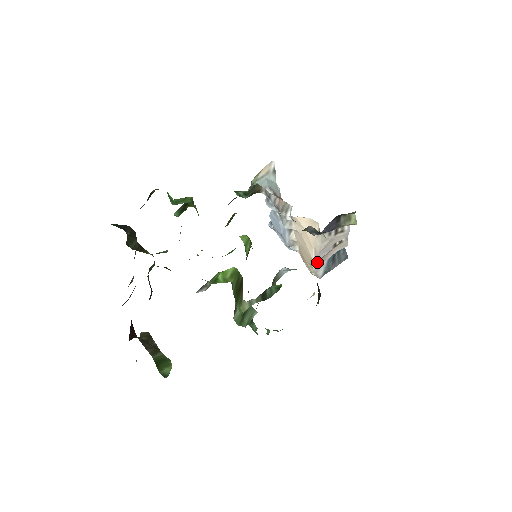
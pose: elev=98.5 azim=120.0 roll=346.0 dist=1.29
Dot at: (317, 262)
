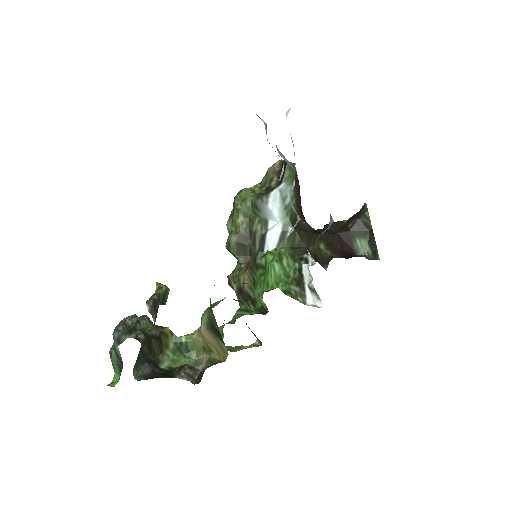
Dot at: occluded
